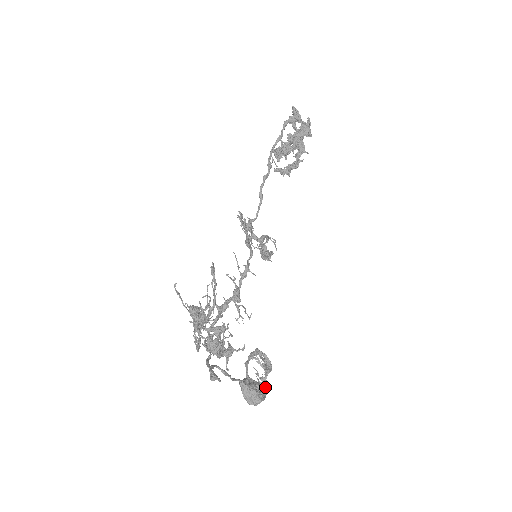
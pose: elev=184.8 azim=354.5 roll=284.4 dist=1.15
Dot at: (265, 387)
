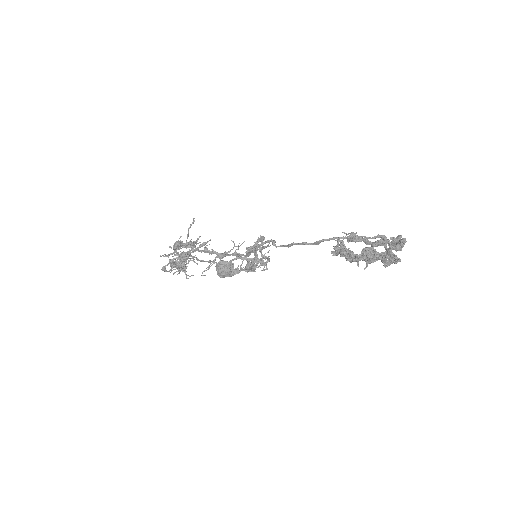
Dot at: (235, 273)
